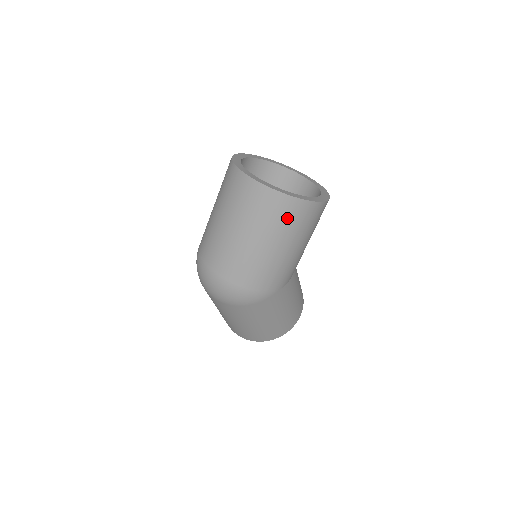
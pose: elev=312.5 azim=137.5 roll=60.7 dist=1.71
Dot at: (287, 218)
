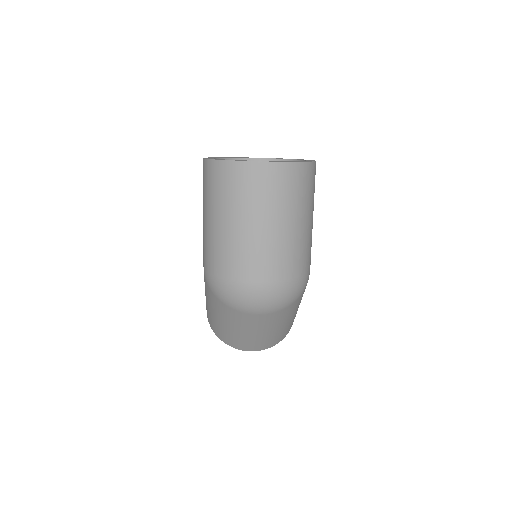
Dot at: (310, 186)
